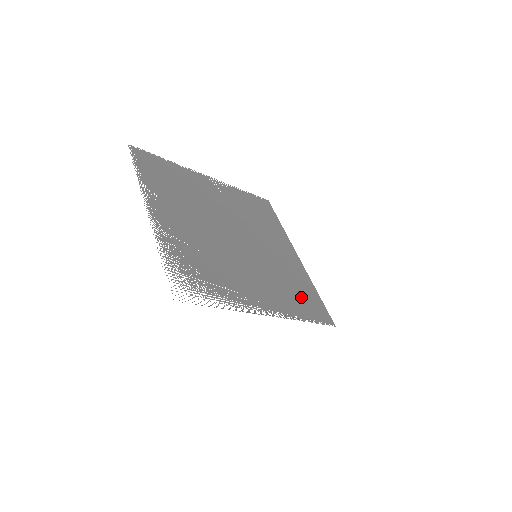
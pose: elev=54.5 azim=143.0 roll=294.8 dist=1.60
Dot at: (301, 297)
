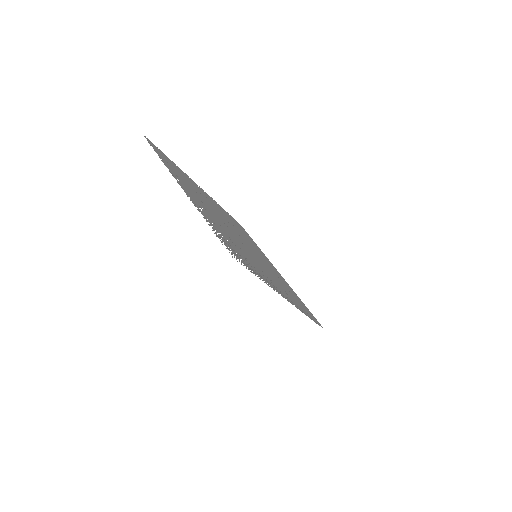
Dot at: (296, 299)
